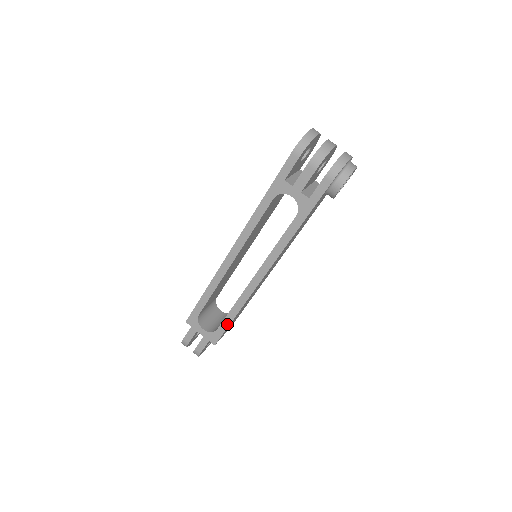
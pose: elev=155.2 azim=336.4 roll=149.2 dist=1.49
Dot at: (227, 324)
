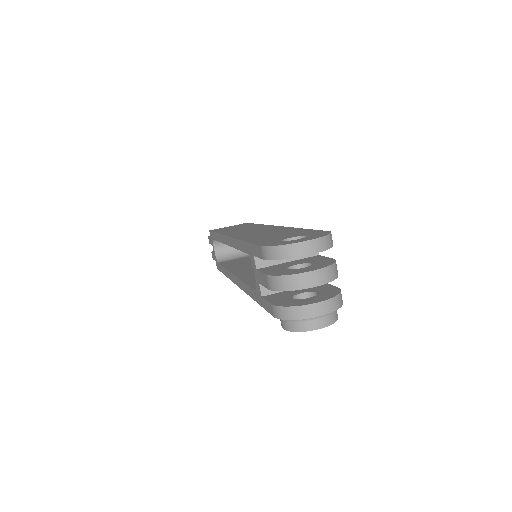
Dot at: (222, 270)
